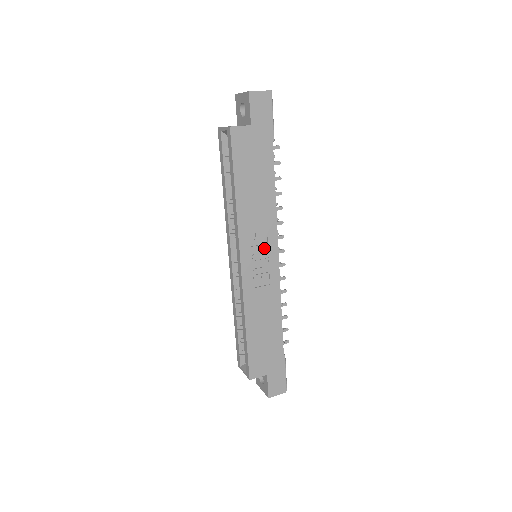
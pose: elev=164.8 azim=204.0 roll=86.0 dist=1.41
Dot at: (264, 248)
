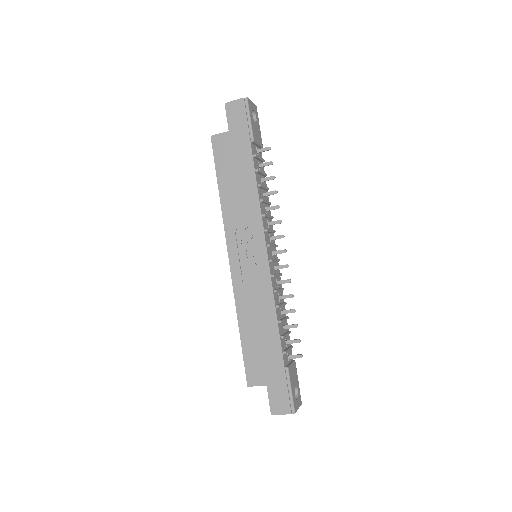
Dot at: (252, 244)
